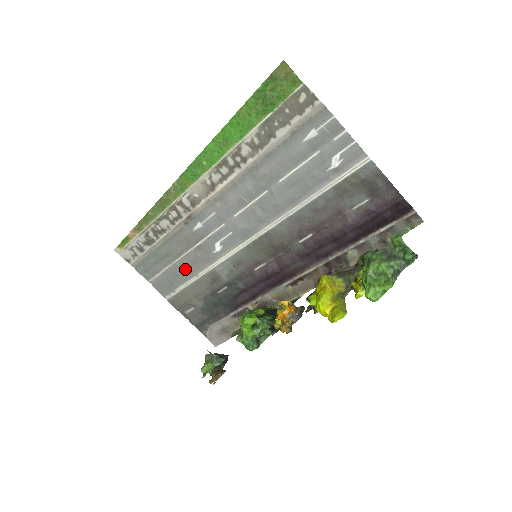
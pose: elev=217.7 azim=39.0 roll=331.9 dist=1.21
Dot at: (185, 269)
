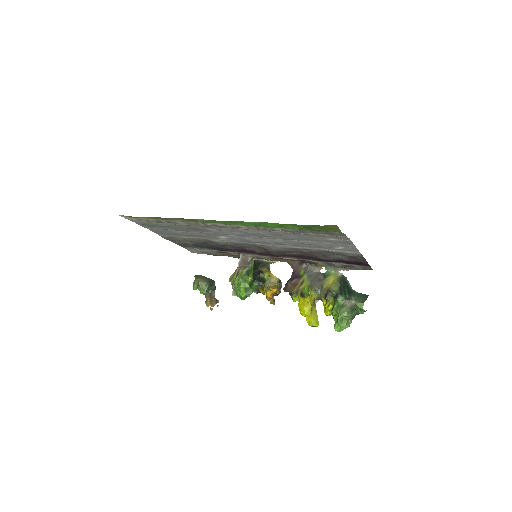
Dot at: (186, 234)
